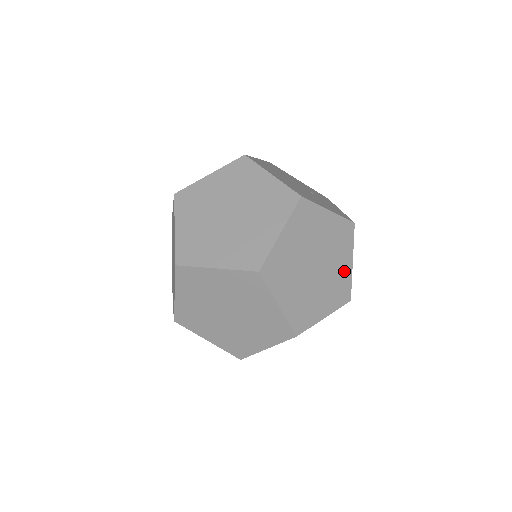
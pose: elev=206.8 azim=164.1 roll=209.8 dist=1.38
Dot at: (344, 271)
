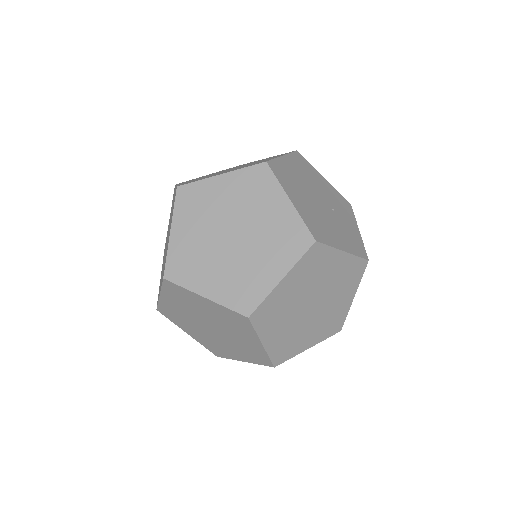
Dot at: (342, 306)
